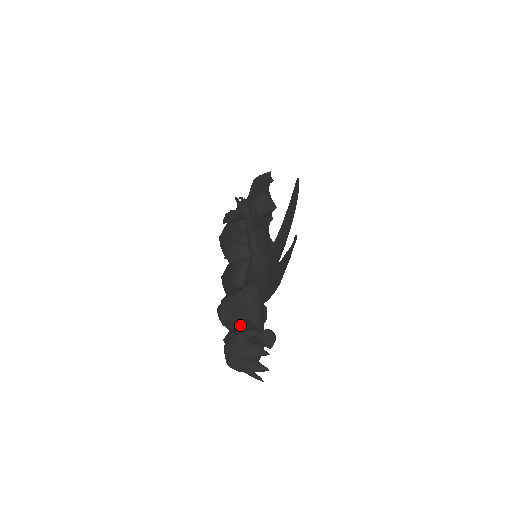
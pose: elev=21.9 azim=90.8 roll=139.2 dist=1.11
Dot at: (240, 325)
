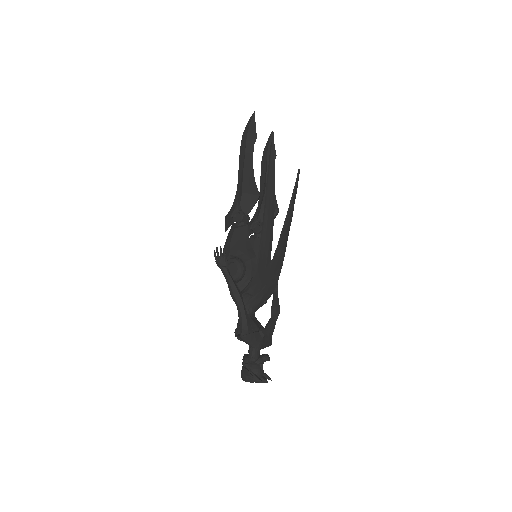
Dot at: (248, 351)
